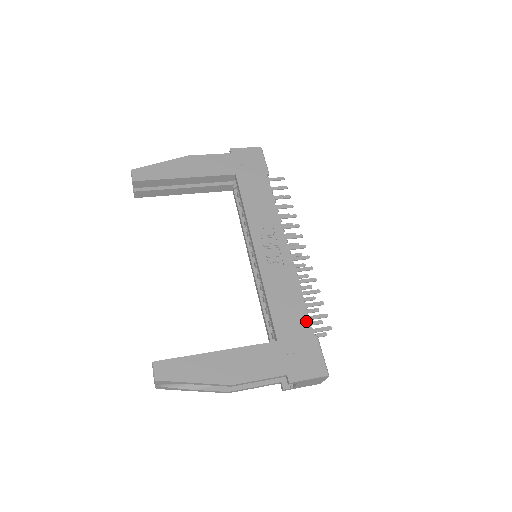
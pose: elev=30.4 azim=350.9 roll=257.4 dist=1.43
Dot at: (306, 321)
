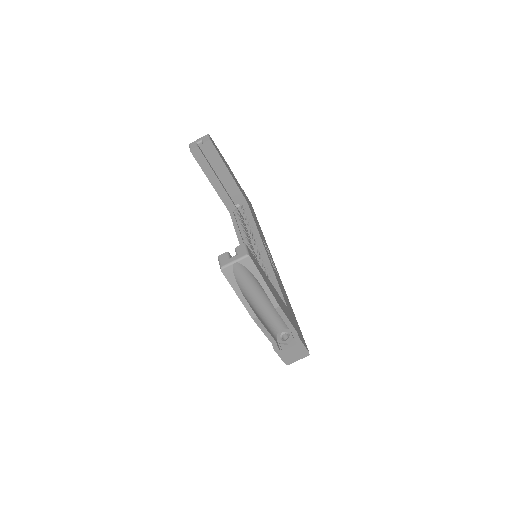
Dot at: occluded
